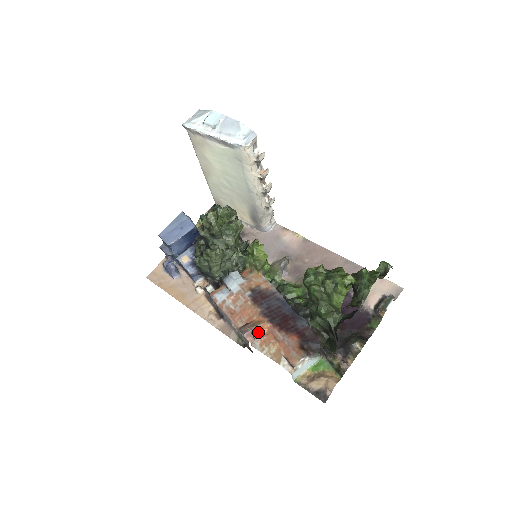
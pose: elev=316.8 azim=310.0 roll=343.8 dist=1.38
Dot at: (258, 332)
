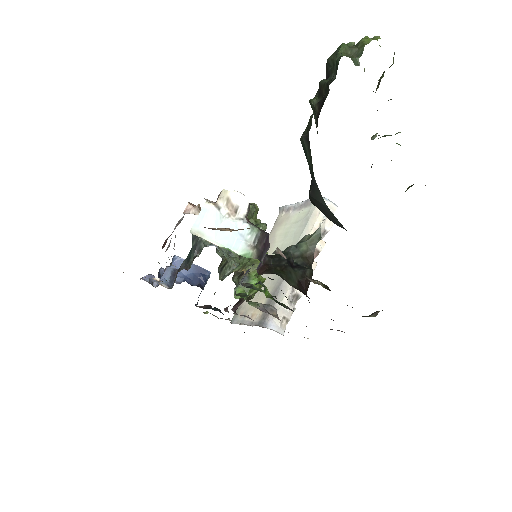
Dot at: occluded
